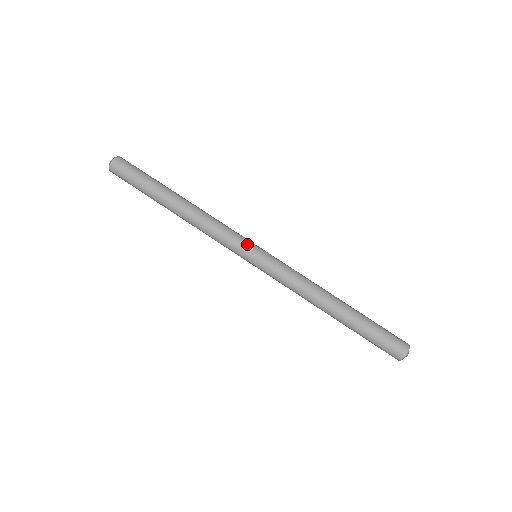
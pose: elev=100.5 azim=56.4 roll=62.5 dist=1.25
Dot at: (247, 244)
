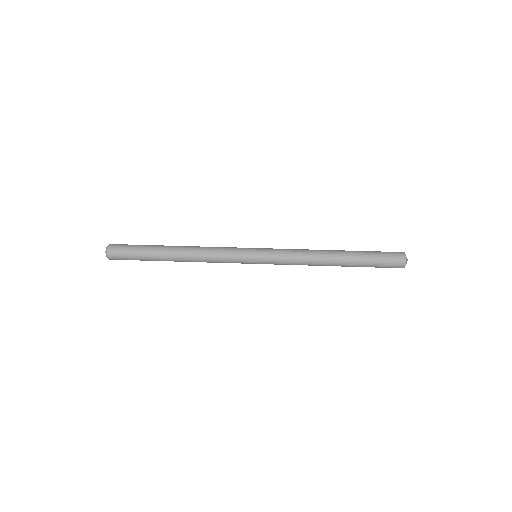
Dot at: occluded
